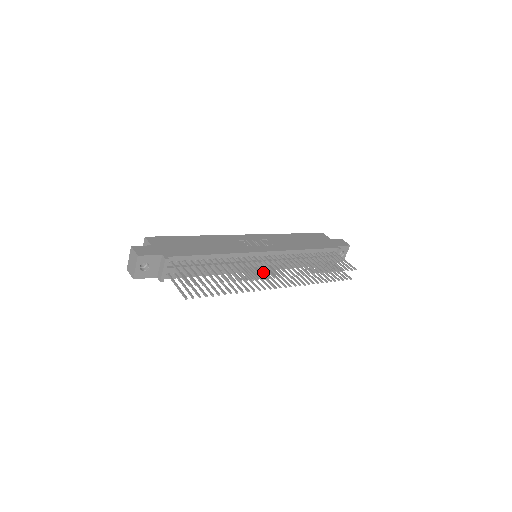
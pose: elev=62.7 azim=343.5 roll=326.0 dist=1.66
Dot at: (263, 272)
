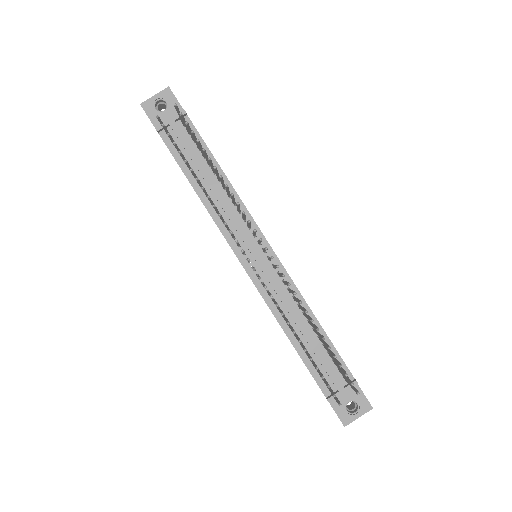
Dot at: occluded
